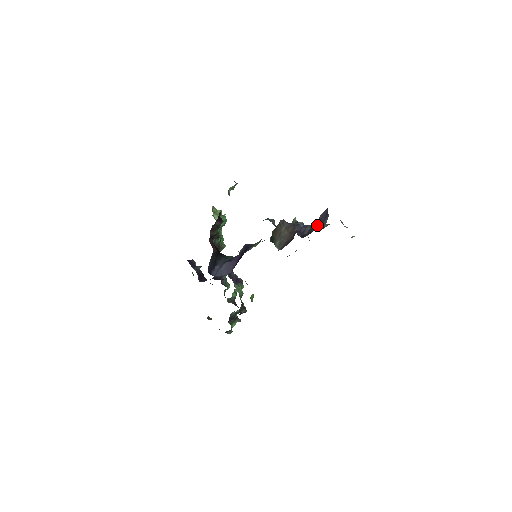
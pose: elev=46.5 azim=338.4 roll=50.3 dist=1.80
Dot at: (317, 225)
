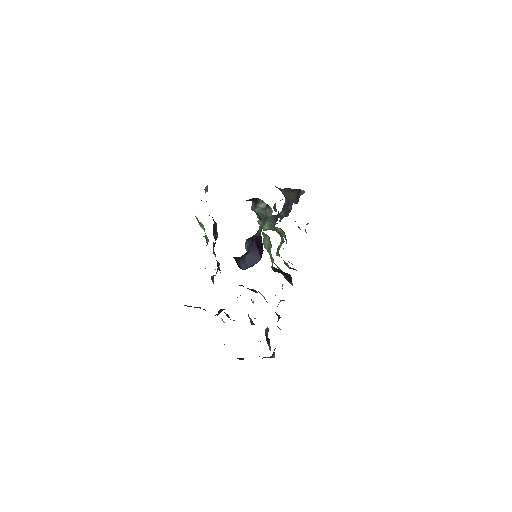
Dot at: (291, 202)
